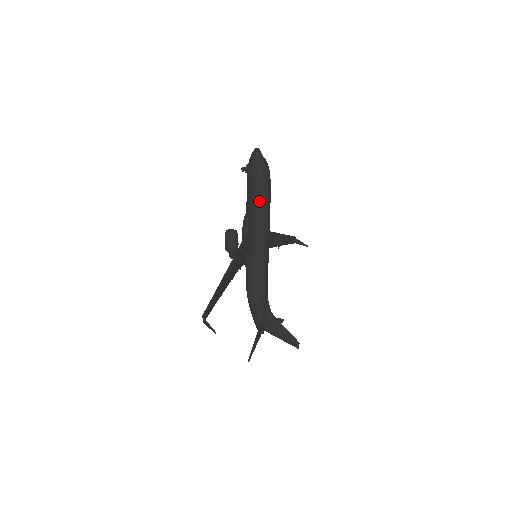
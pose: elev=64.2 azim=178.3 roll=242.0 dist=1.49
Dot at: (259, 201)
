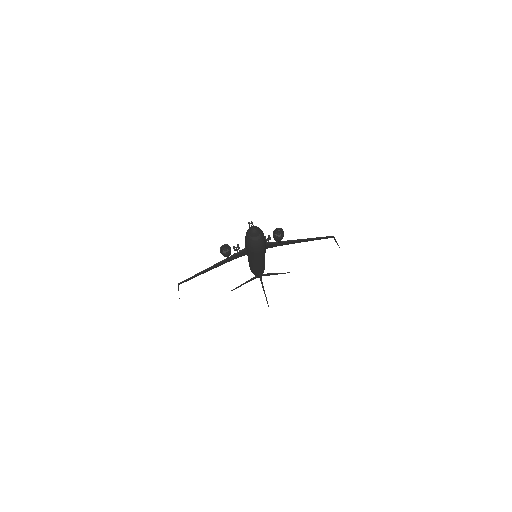
Dot at: (249, 252)
